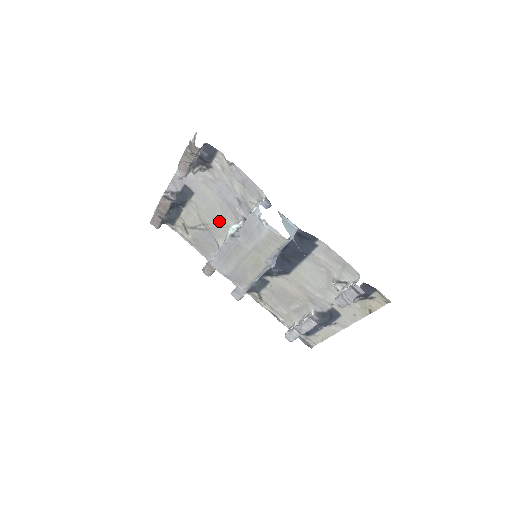
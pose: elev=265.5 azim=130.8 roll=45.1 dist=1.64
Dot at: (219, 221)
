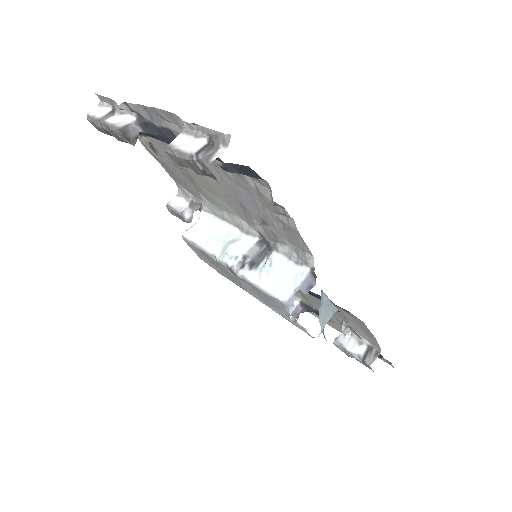
Dot at: (216, 196)
